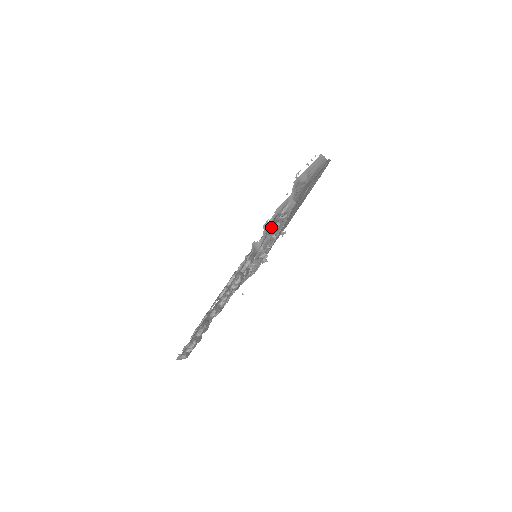
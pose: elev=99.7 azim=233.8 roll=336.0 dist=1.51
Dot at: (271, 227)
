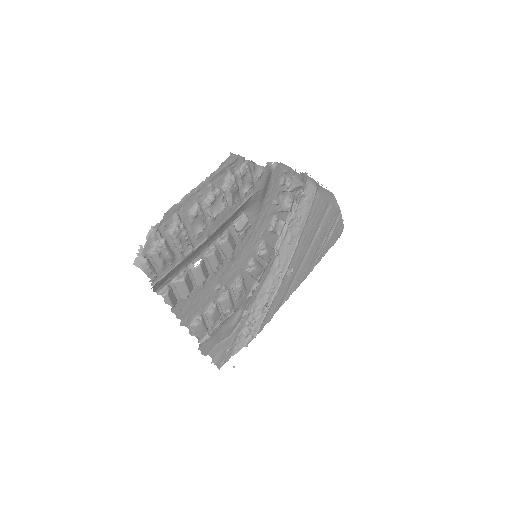
Dot at: (276, 216)
